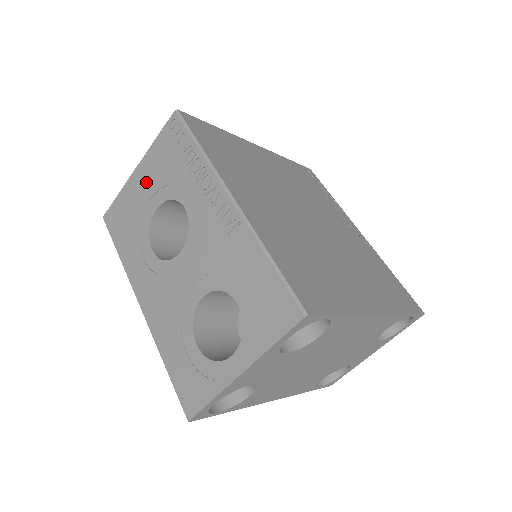
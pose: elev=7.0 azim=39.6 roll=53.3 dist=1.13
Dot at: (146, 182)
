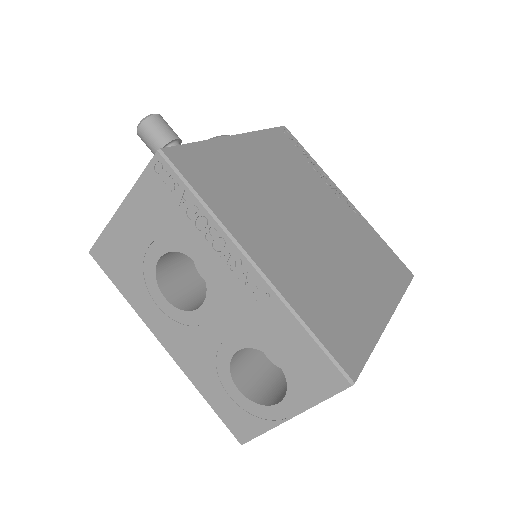
Dot at: (138, 226)
